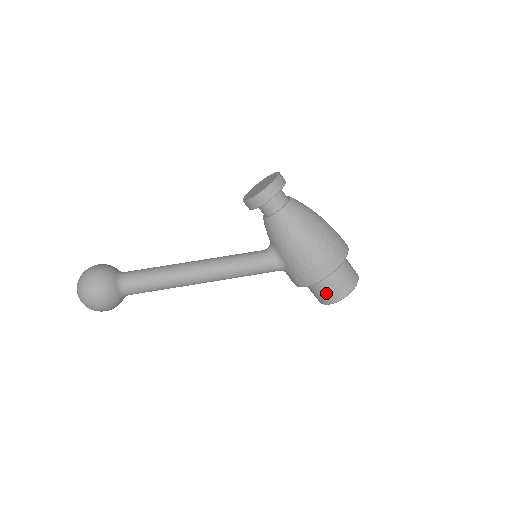
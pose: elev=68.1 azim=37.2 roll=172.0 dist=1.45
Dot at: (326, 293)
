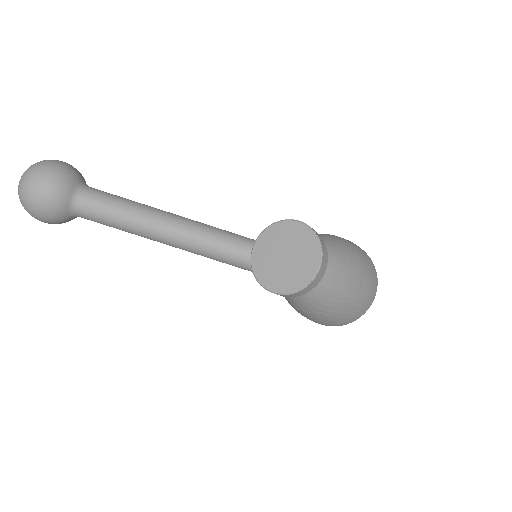
Dot at: occluded
